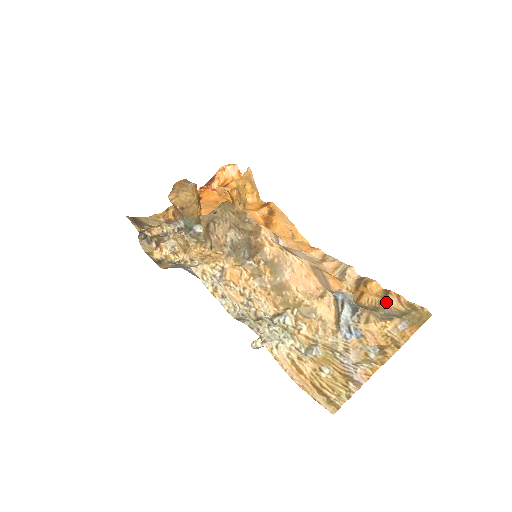
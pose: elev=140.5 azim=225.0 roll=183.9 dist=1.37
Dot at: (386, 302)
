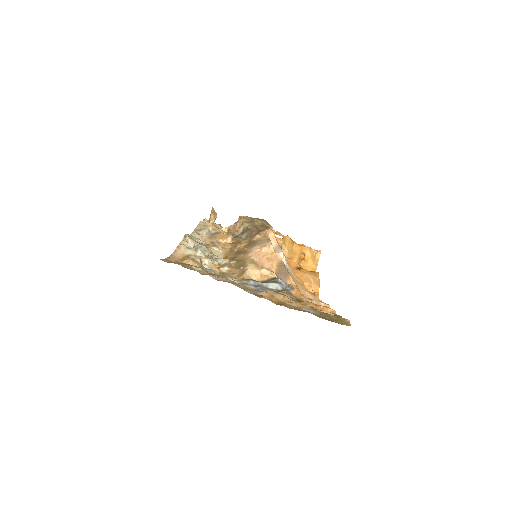
Dot at: (320, 310)
